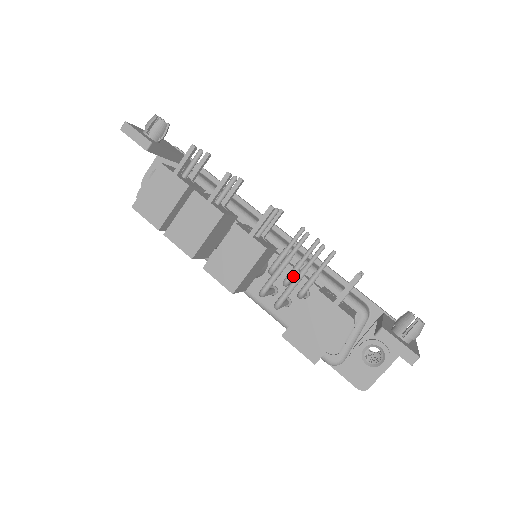
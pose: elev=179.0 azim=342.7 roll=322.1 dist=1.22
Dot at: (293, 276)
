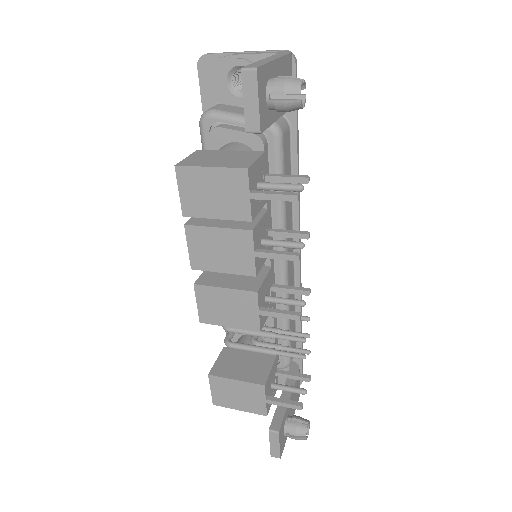
Dot at: occluded
